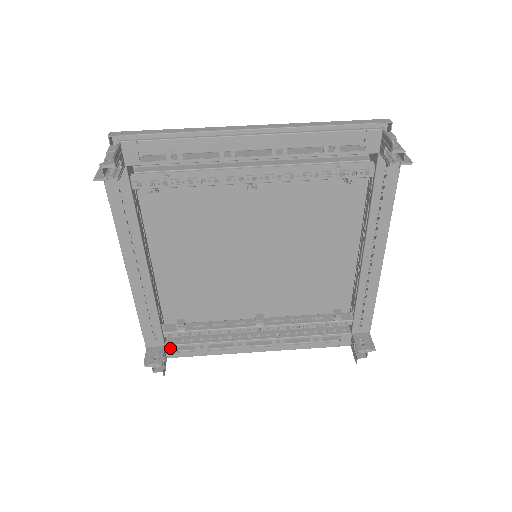
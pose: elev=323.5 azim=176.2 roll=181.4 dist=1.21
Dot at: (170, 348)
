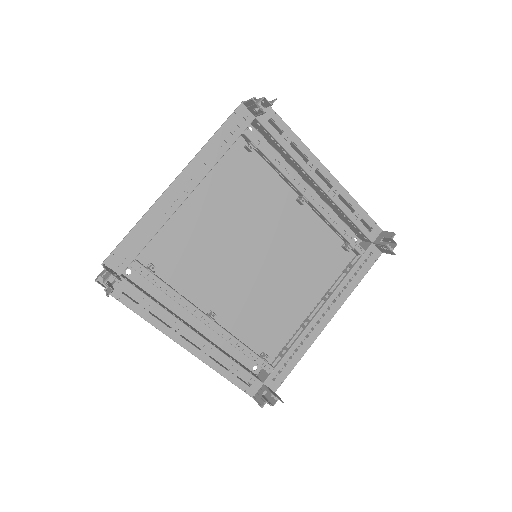
Dot at: (121, 282)
